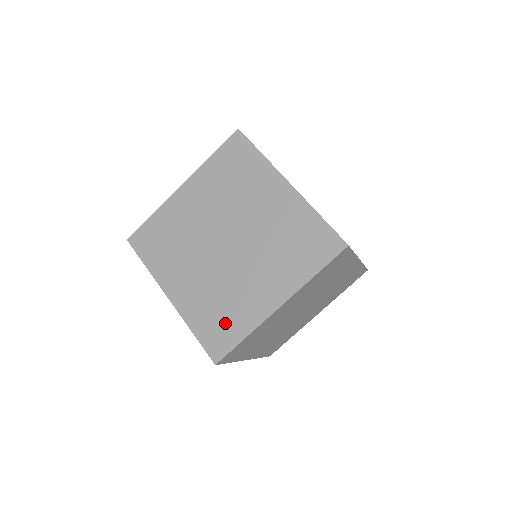
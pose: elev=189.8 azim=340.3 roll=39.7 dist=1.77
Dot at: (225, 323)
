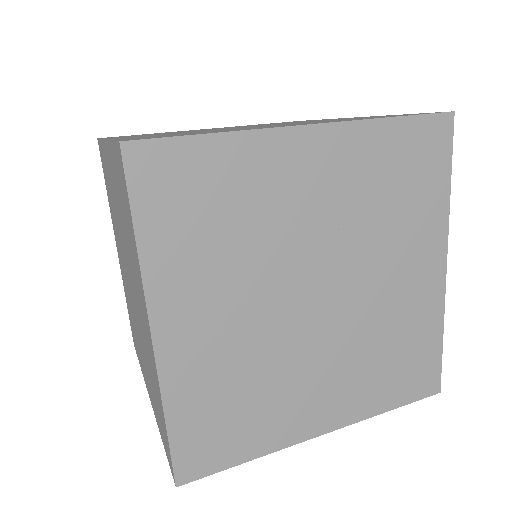
Dot at: (134, 335)
